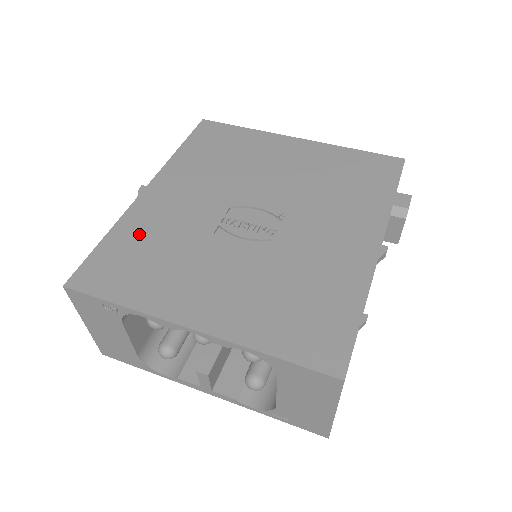
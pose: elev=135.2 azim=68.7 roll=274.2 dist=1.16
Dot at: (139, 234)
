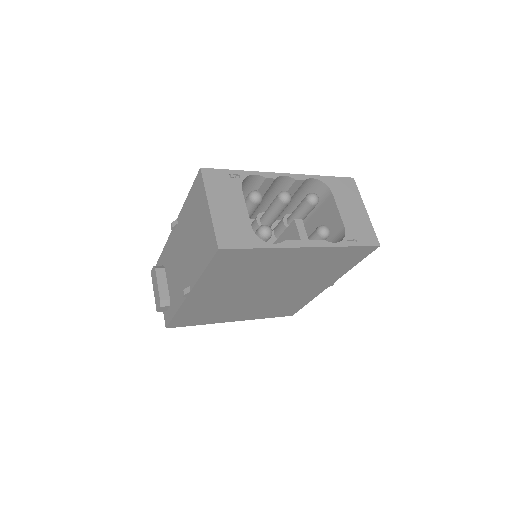
Dot at: occluded
